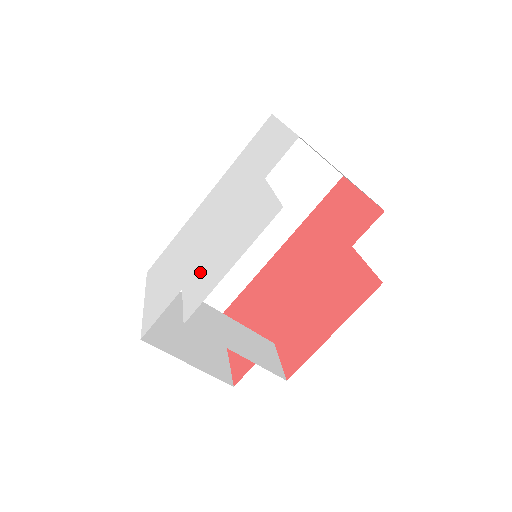
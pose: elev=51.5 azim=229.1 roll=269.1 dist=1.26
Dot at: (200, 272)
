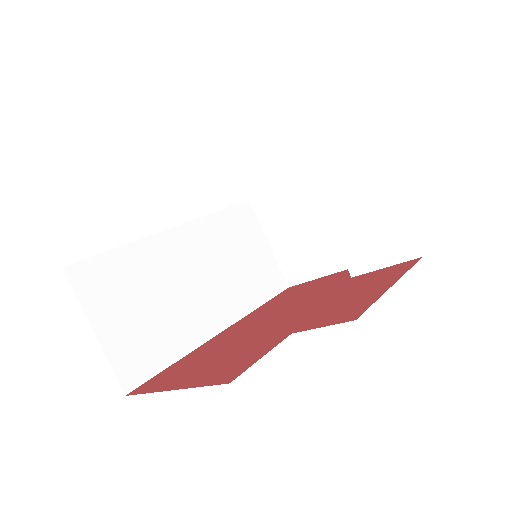
Dot at: occluded
